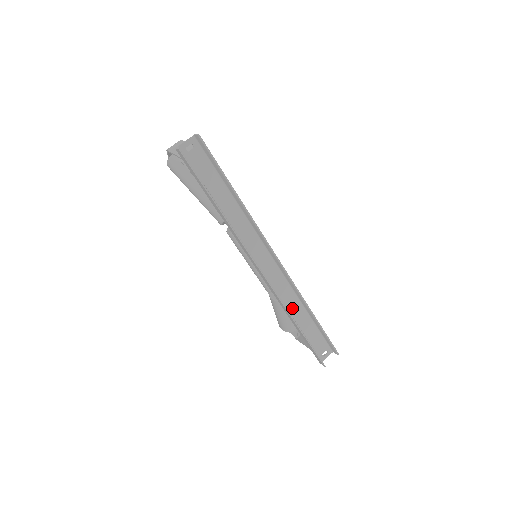
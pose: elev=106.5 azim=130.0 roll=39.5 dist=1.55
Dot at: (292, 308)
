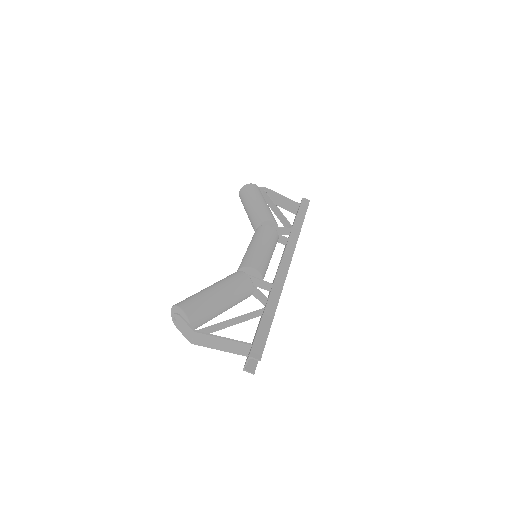
Dot at: occluded
